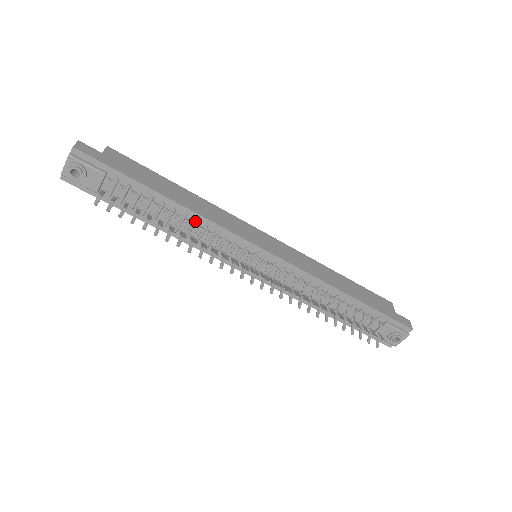
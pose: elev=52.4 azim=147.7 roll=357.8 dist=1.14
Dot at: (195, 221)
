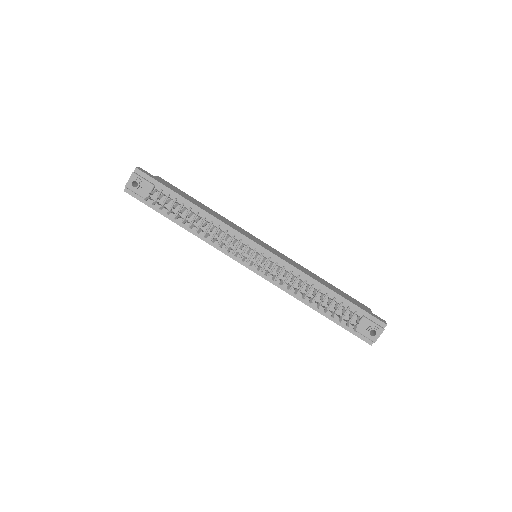
Dot at: (212, 221)
